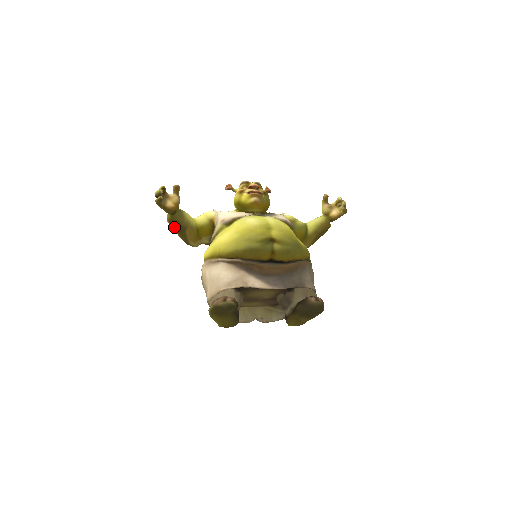
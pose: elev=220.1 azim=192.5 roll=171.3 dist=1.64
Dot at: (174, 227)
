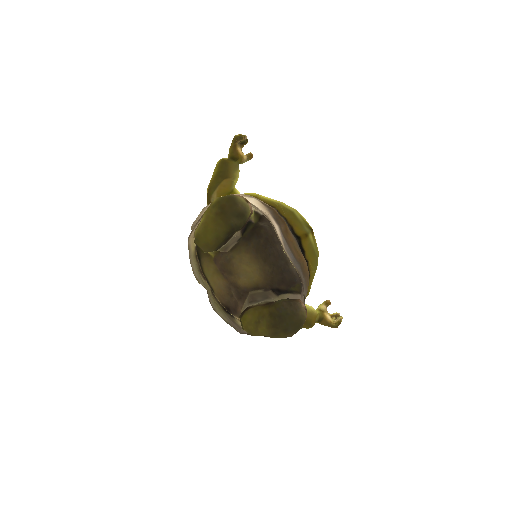
Dot at: (220, 168)
